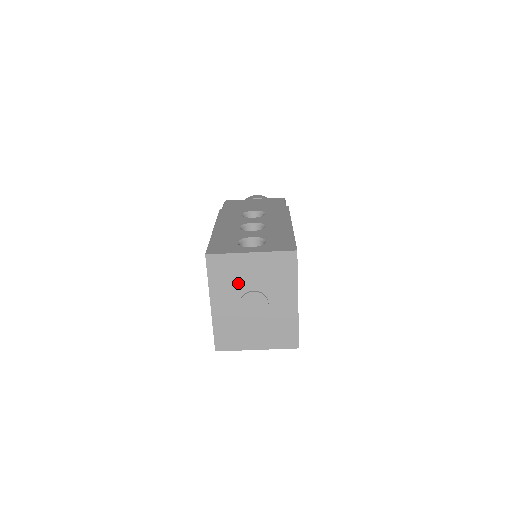
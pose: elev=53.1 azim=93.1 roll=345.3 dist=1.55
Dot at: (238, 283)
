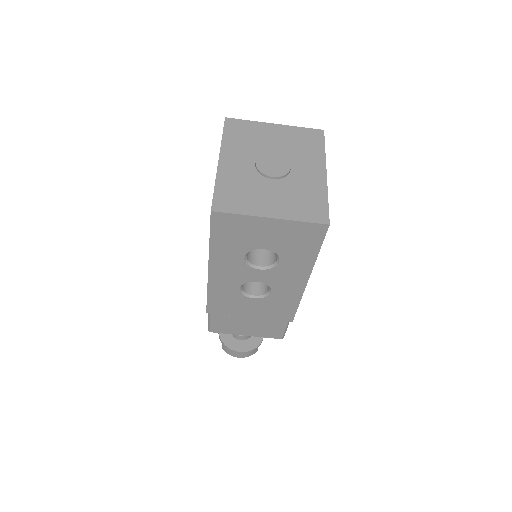
Dot at: (256, 145)
